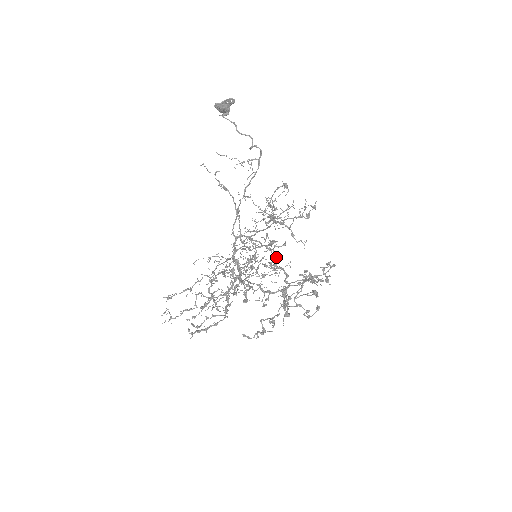
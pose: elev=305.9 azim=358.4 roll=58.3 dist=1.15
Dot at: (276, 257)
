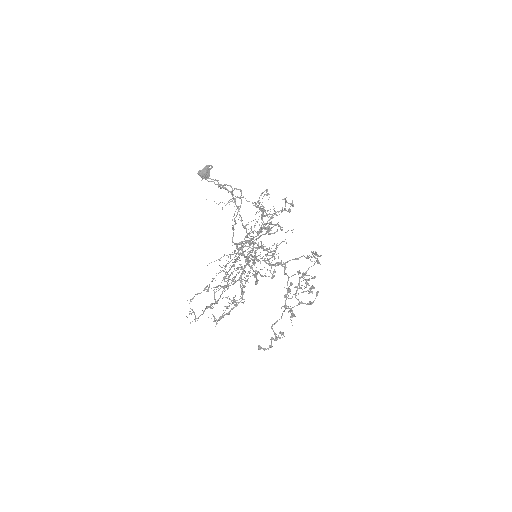
Dot at: (272, 253)
